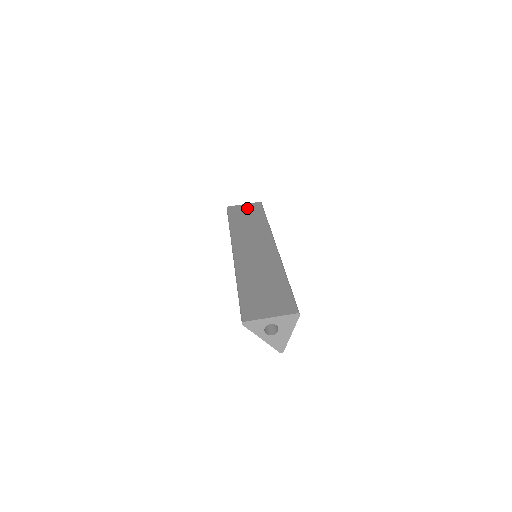
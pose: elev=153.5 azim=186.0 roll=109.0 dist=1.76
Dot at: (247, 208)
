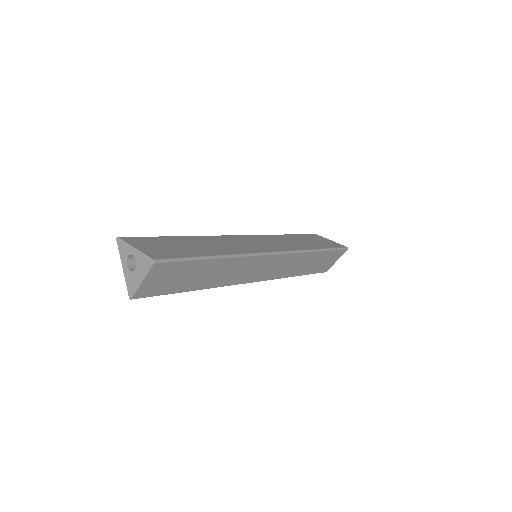
Dot at: (325, 241)
